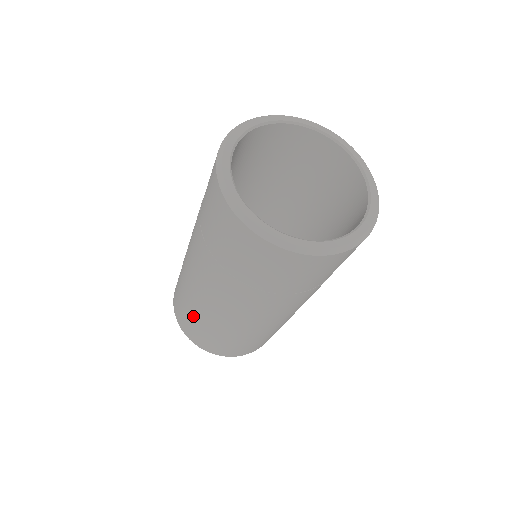
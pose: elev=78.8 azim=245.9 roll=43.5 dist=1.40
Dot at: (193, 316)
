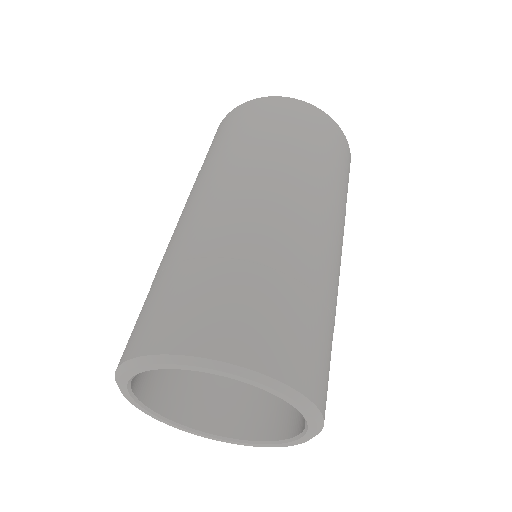
Dot at: occluded
